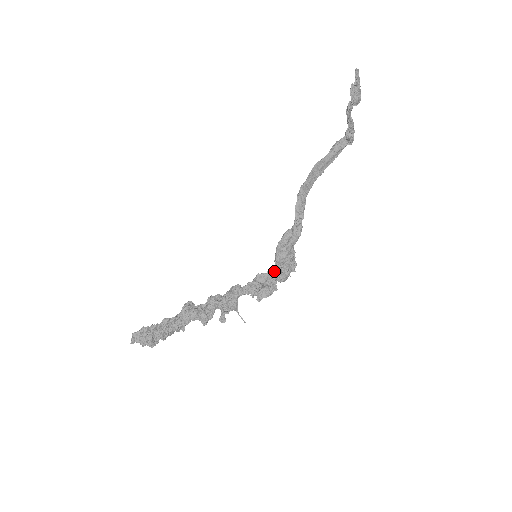
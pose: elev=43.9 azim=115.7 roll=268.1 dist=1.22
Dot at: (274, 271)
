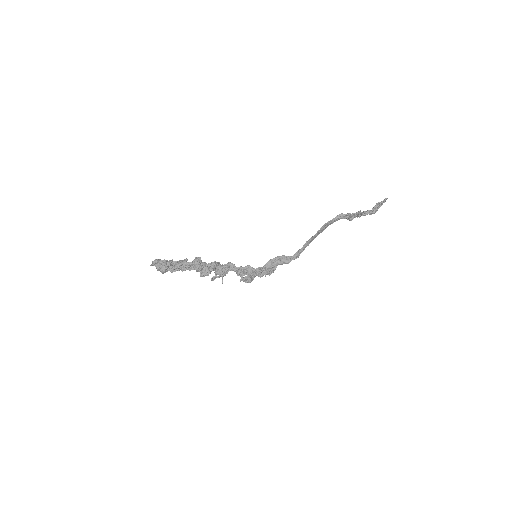
Dot at: (260, 270)
